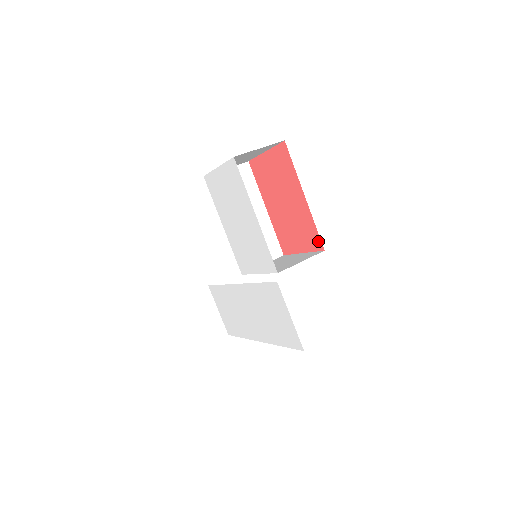
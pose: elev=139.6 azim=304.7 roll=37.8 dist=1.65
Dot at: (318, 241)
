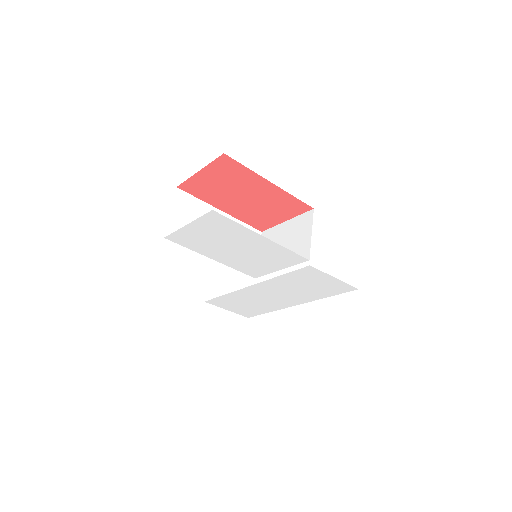
Dot at: (303, 206)
